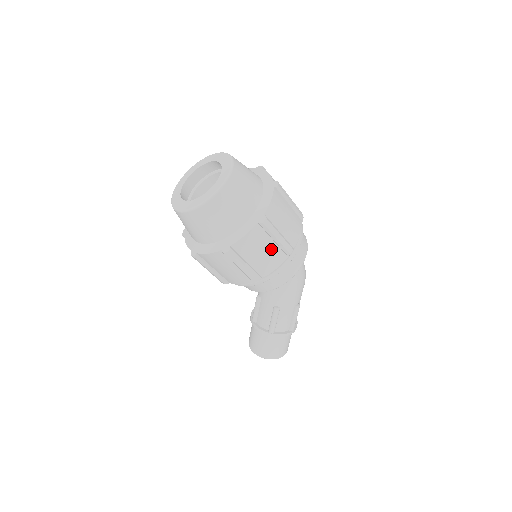
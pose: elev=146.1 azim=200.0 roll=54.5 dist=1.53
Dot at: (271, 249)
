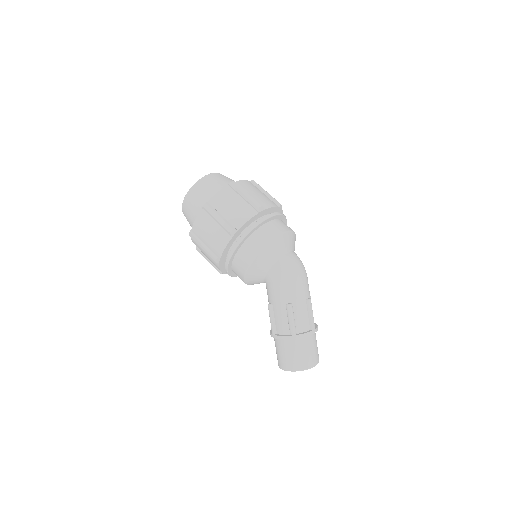
Dot at: (217, 230)
